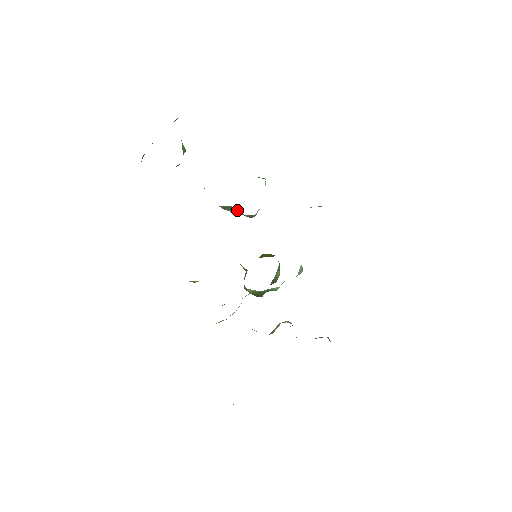
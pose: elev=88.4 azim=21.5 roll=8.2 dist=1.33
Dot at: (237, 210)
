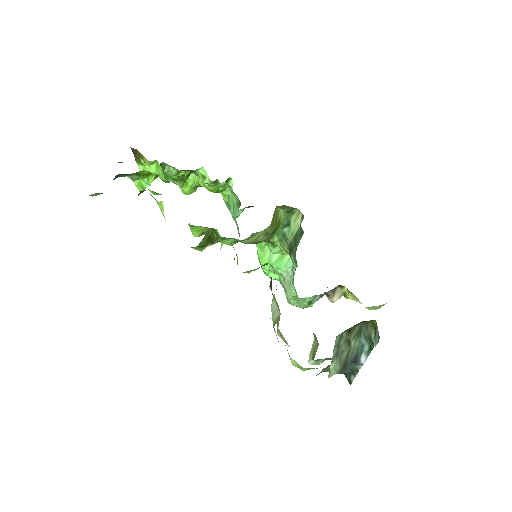
Dot at: occluded
